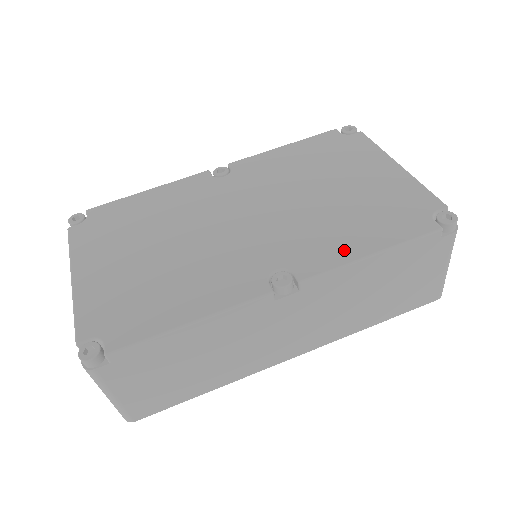
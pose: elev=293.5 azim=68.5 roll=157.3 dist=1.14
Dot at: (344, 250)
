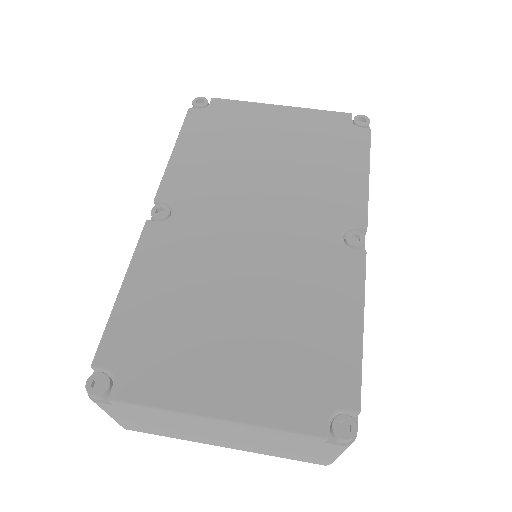
Dot at: (352, 186)
